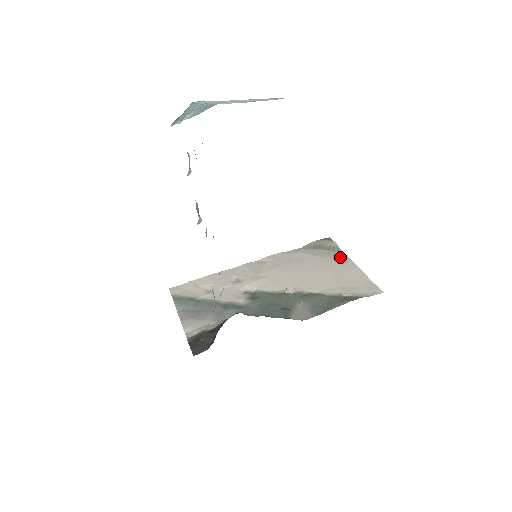
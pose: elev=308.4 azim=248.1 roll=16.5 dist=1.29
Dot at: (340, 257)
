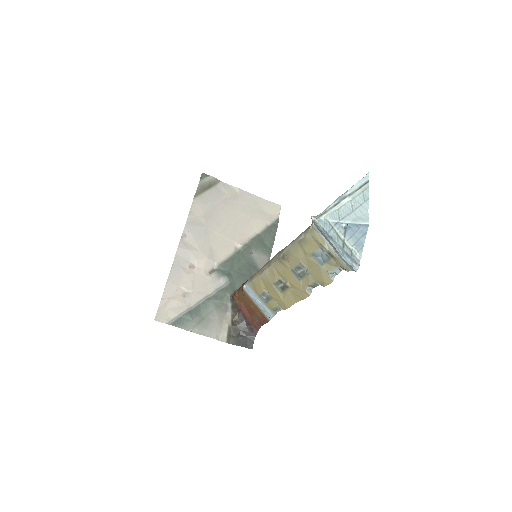
Dot at: (229, 190)
